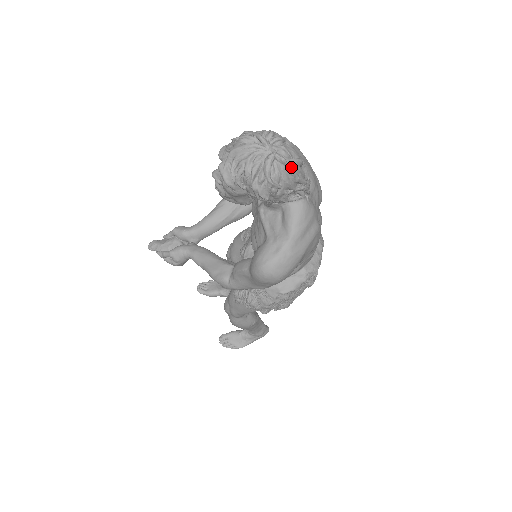
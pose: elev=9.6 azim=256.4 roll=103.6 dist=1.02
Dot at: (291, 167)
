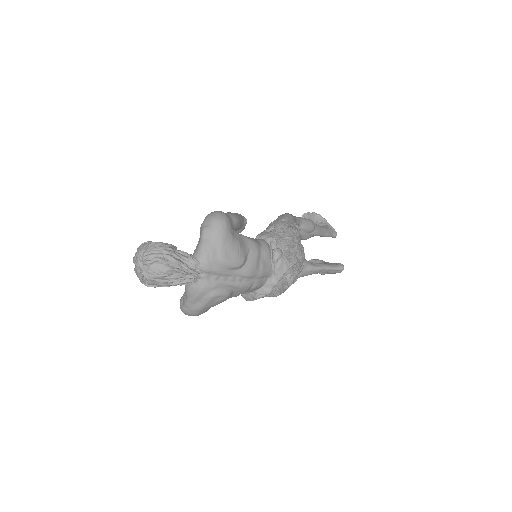
Dot at: (158, 279)
